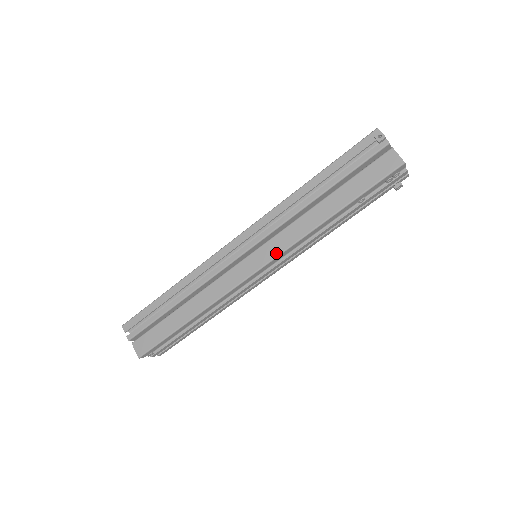
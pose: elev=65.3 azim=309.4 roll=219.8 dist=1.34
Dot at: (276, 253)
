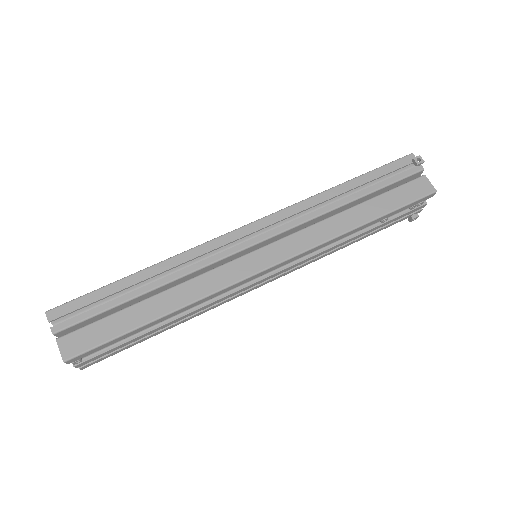
Dot at: (293, 253)
